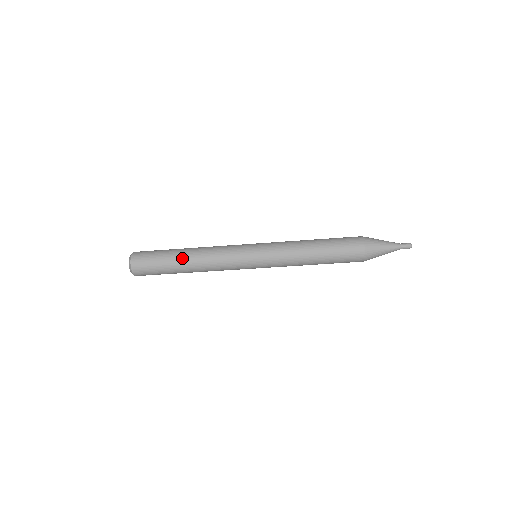
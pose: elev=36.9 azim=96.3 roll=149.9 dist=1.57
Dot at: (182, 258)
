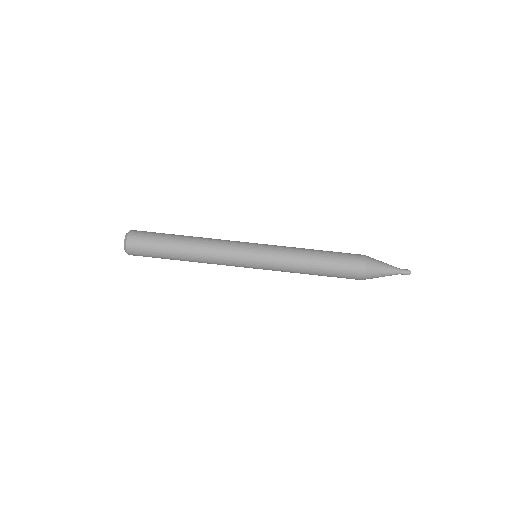
Dot at: occluded
